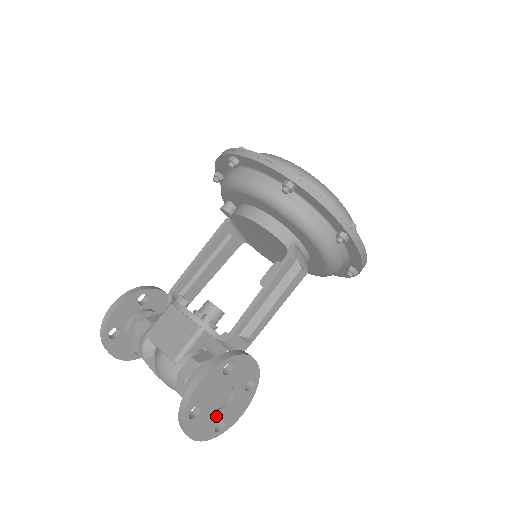
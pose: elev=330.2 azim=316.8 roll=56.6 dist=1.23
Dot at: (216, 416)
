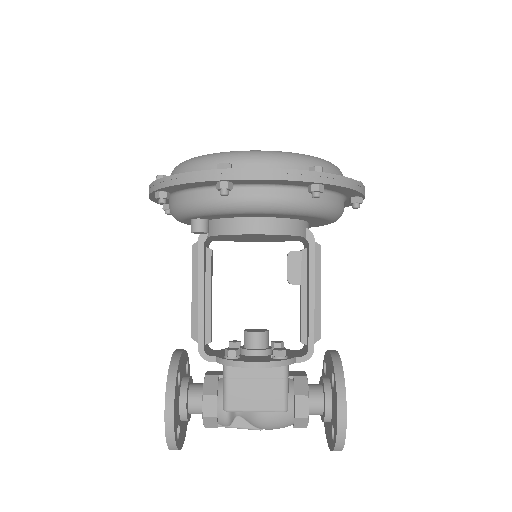
Dot at: occluded
